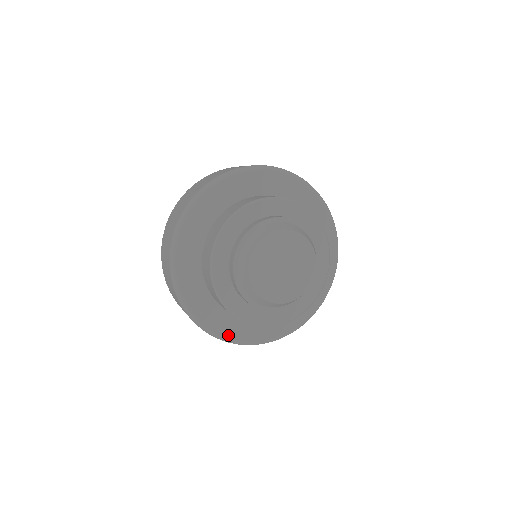
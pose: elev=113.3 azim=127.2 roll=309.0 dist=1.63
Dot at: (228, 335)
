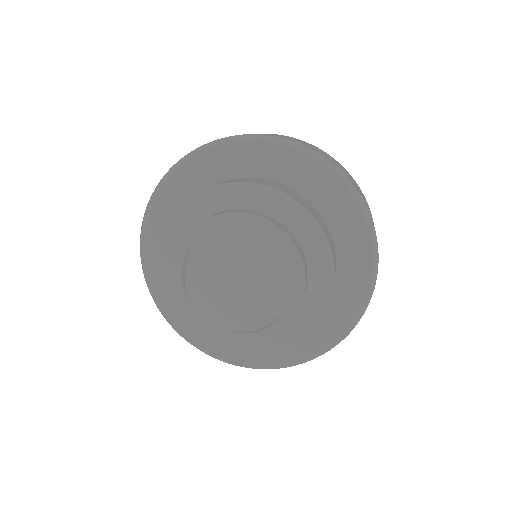
Dot at: (154, 286)
